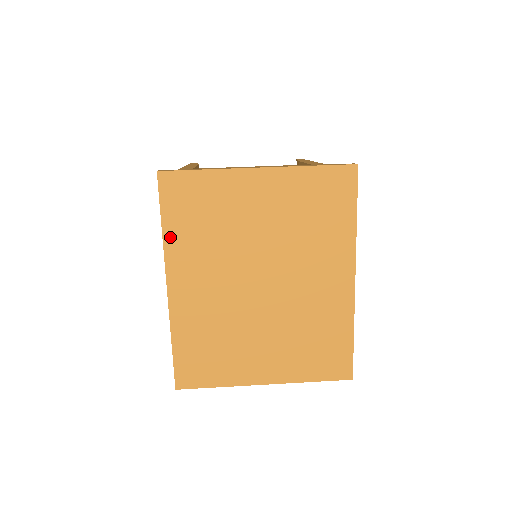
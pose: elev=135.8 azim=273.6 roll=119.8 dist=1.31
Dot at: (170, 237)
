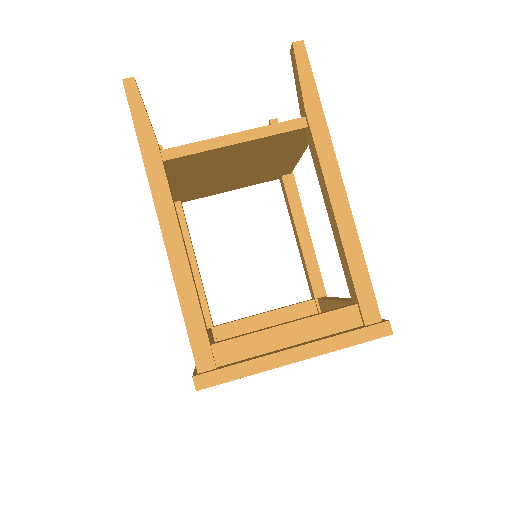
Dot at: occluded
